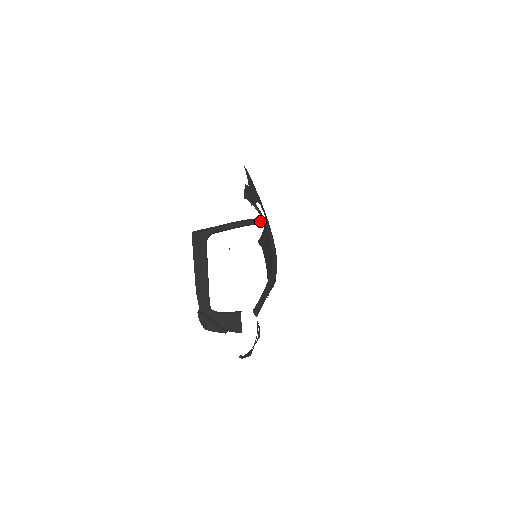
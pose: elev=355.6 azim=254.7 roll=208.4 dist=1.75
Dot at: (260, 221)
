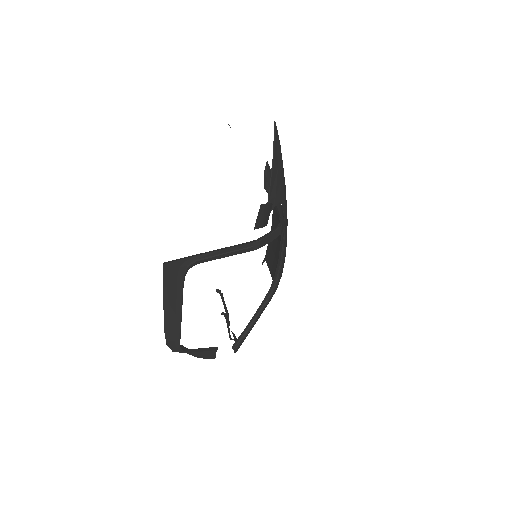
Dot at: (273, 236)
